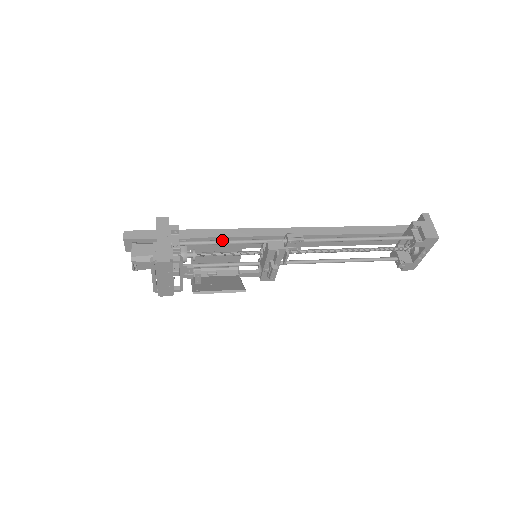
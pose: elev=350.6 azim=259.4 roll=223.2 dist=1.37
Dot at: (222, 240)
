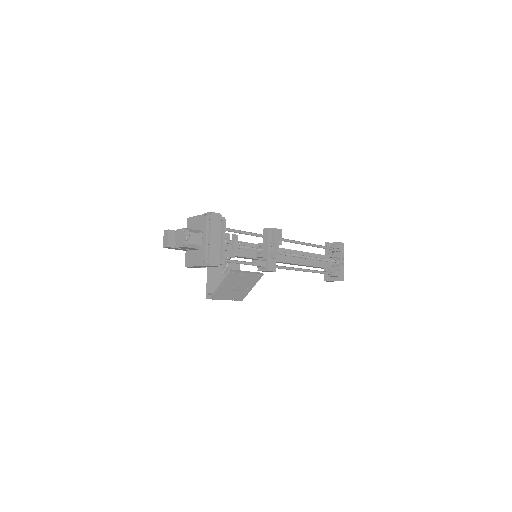
Dot at: (236, 230)
